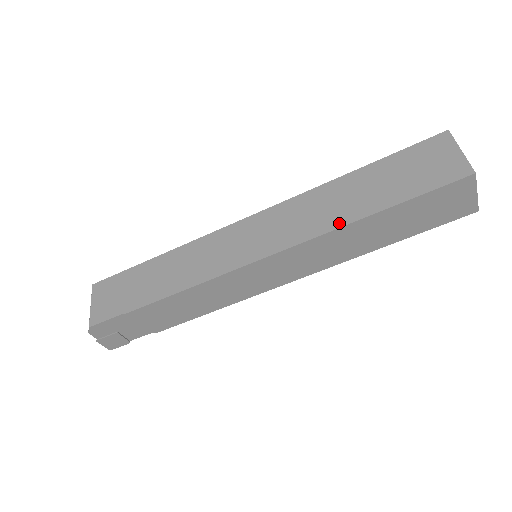
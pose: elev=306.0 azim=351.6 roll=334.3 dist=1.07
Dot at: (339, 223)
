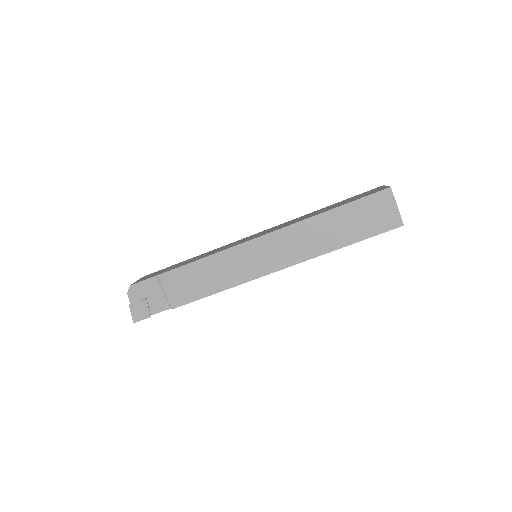
Dot at: (308, 217)
